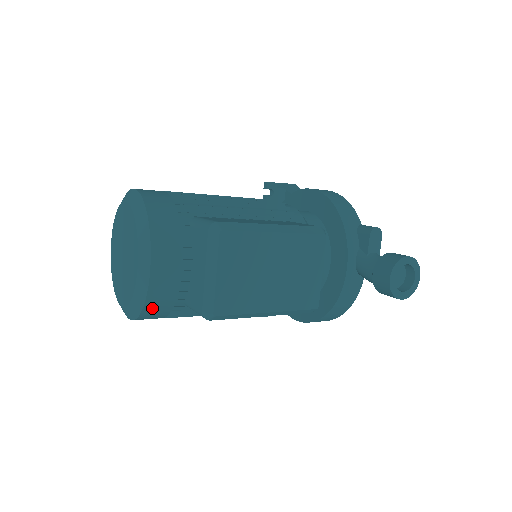
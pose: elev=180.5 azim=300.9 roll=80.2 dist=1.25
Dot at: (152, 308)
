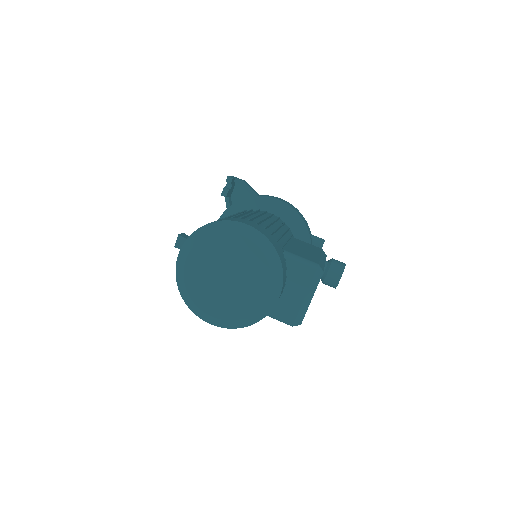
Dot at: occluded
